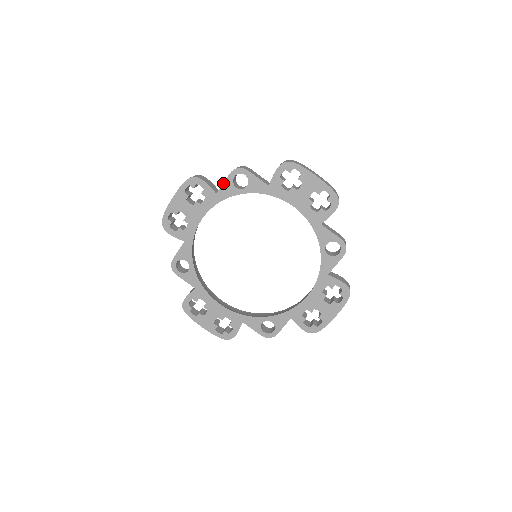
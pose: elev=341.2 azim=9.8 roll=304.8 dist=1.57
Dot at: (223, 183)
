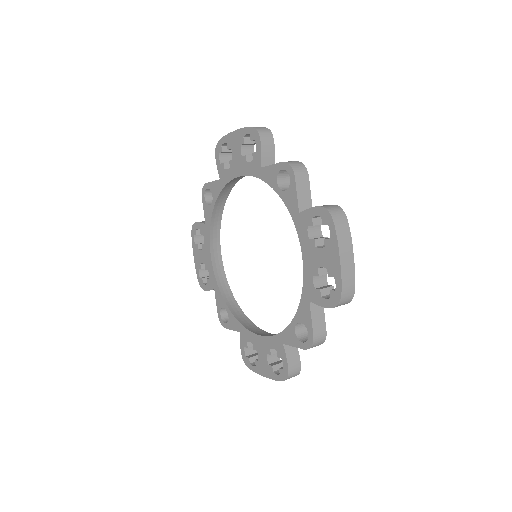
Dot at: occluded
